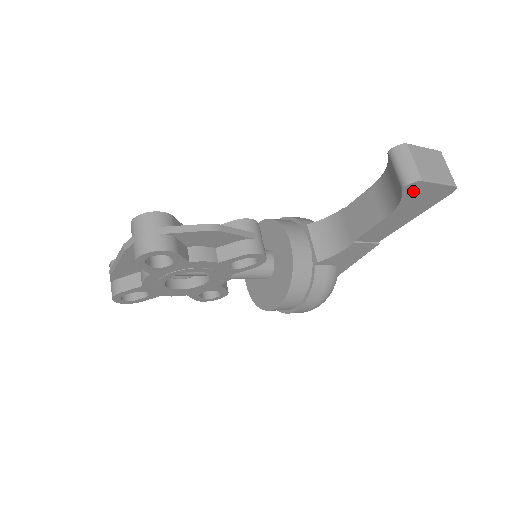
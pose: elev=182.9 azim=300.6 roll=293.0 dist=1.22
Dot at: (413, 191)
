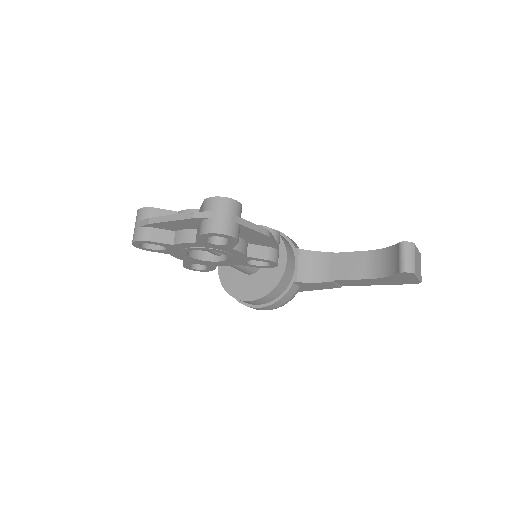
Dot at: (403, 275)
